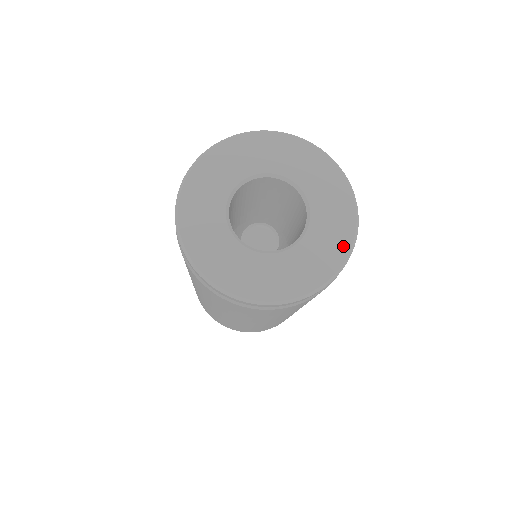
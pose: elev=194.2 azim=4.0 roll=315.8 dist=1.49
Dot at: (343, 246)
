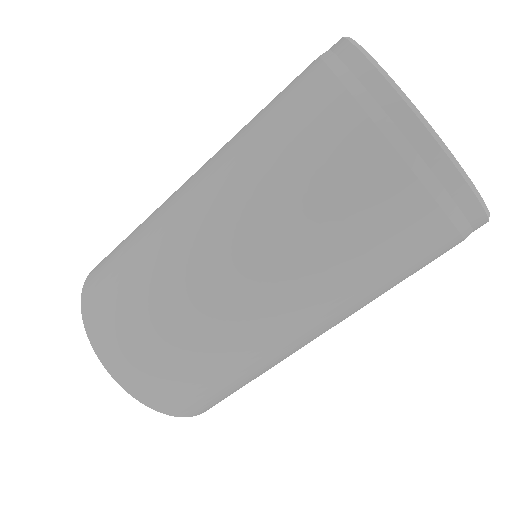
Dot at: occluded
